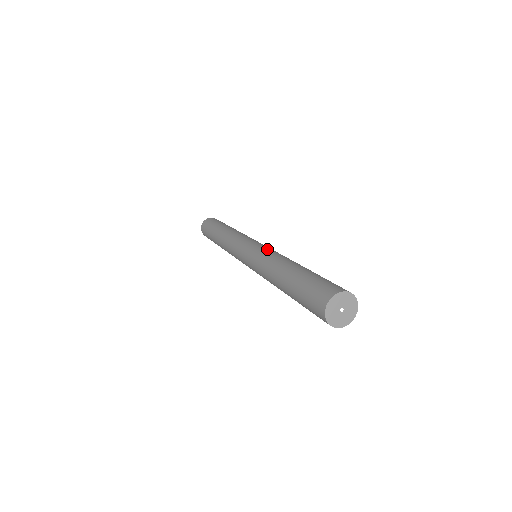
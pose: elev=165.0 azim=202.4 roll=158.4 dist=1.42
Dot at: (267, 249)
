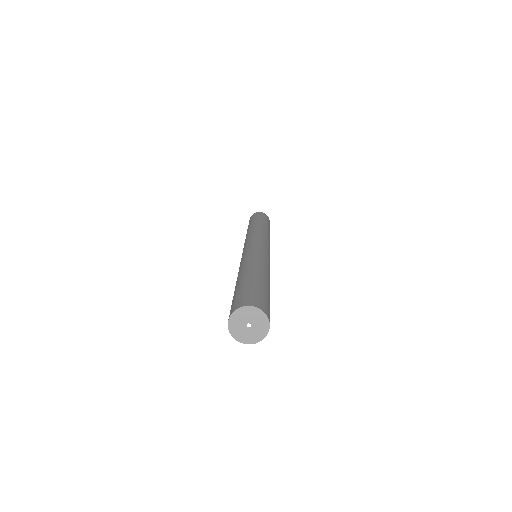
Dot at: (261, 251)
